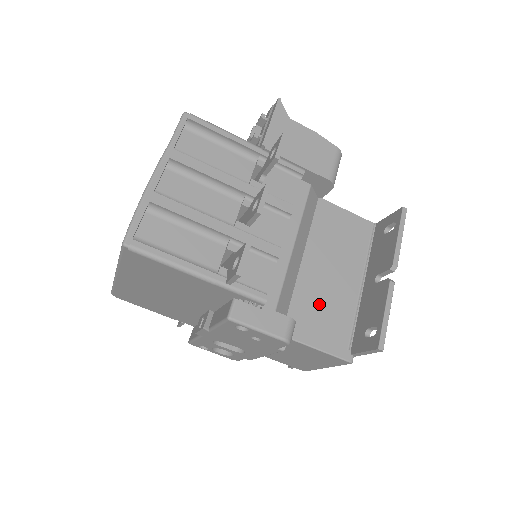
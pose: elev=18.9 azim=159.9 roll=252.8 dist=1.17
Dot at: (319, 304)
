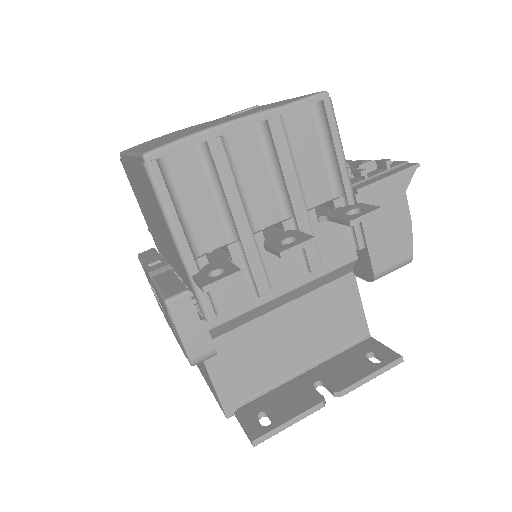
Dot at: (255, 352)
